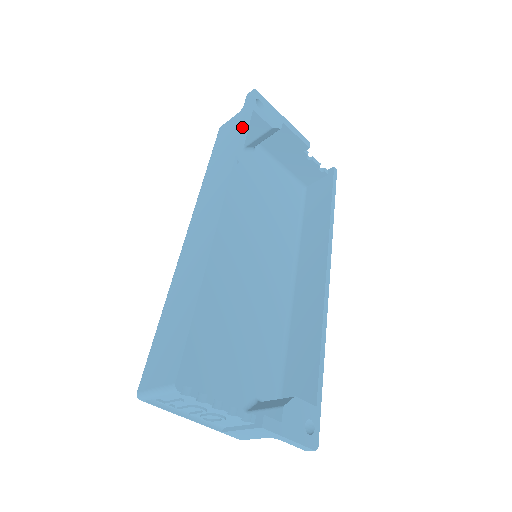
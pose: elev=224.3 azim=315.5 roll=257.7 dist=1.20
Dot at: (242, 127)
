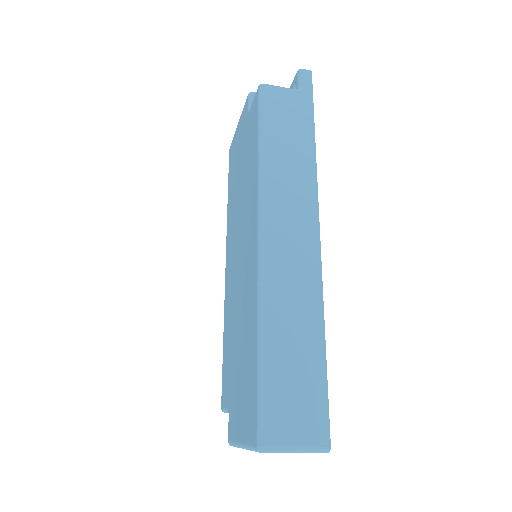
Dot at: (314, 127)
